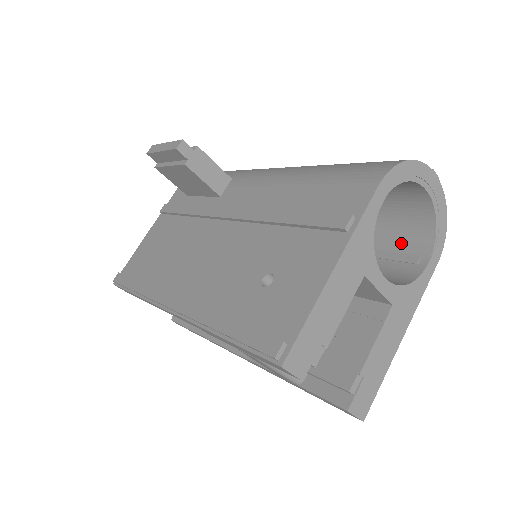
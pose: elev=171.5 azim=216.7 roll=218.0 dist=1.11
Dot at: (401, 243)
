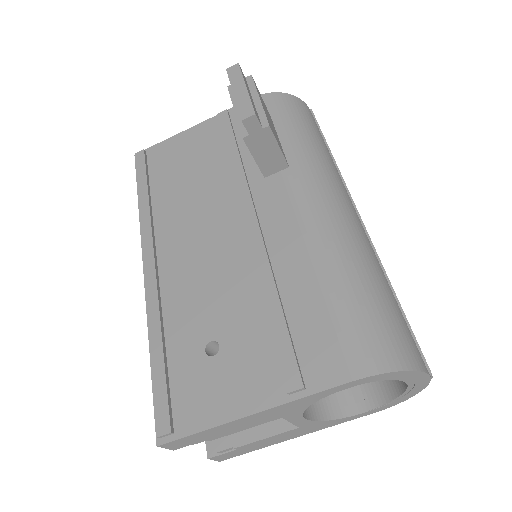
Dot at: occluded
